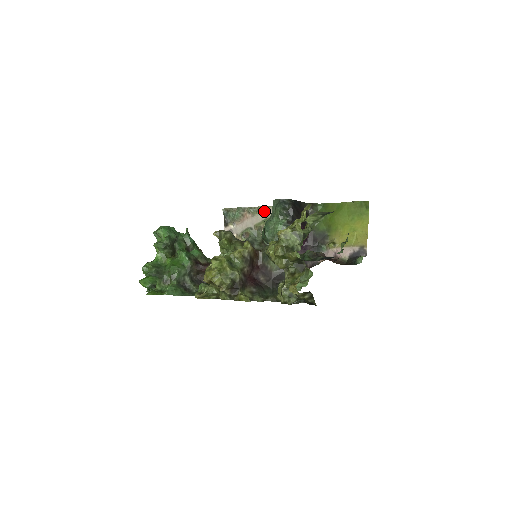
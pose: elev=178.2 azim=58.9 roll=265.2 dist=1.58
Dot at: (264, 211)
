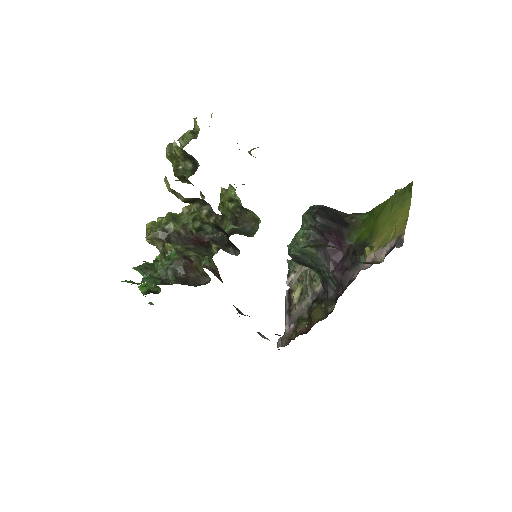
Dot at: occluded
